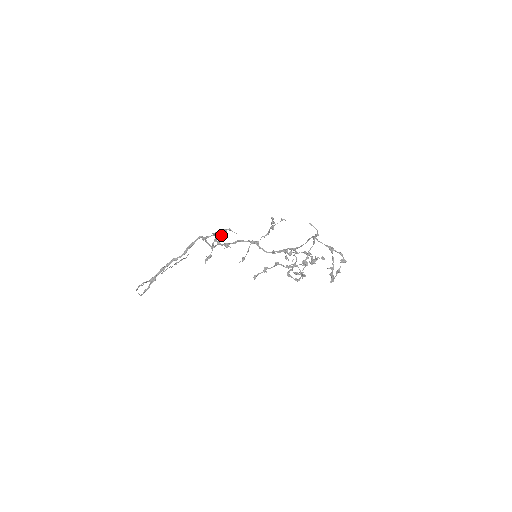
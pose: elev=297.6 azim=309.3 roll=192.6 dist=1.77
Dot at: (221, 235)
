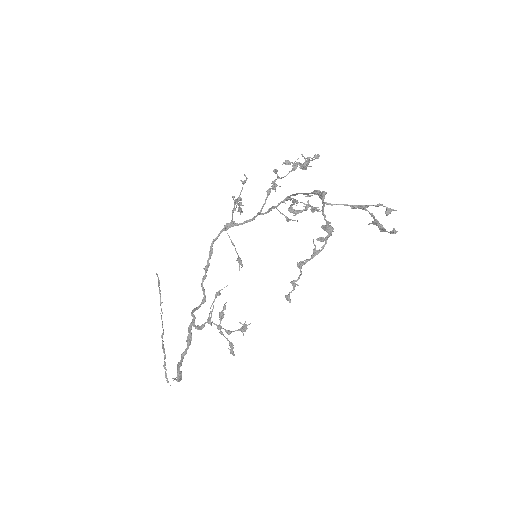
Dot at: (220, 319)
